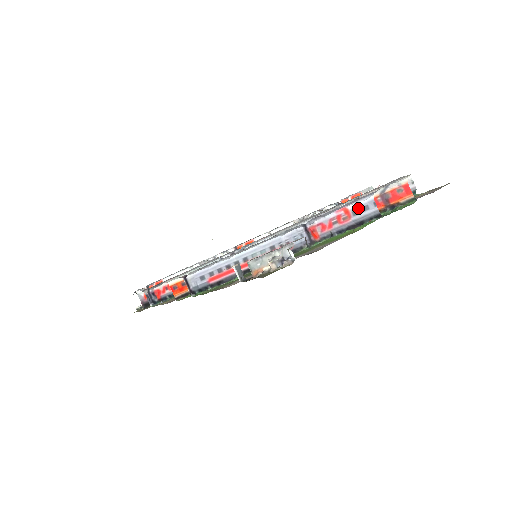
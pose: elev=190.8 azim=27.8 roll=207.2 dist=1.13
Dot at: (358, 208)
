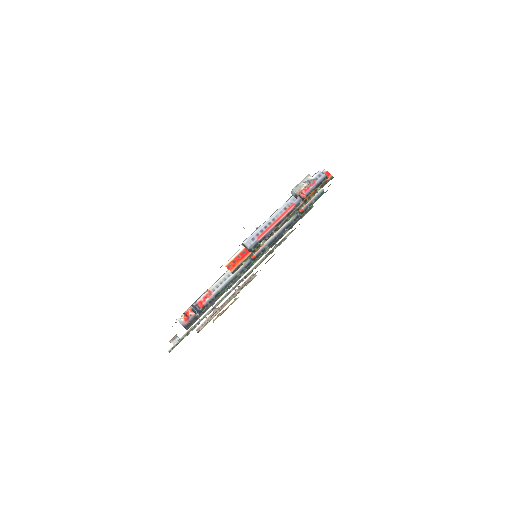
Dot at: (316, 177)
